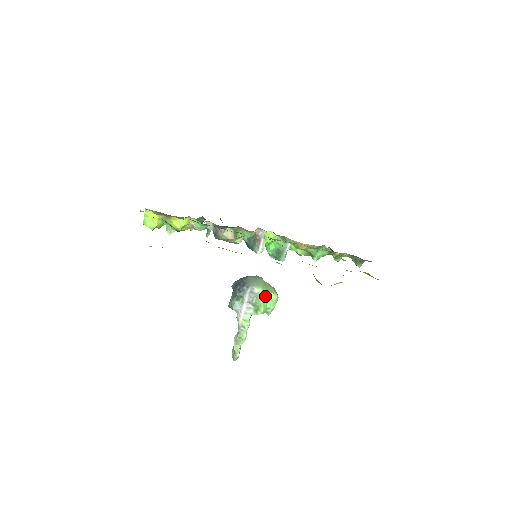
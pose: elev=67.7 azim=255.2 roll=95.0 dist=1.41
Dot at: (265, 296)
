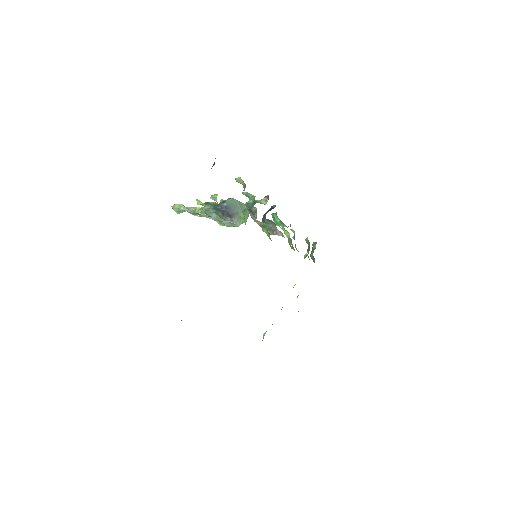
Dot at: occluded
